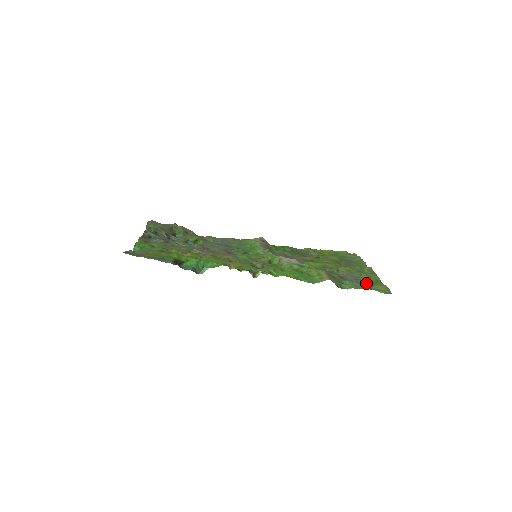
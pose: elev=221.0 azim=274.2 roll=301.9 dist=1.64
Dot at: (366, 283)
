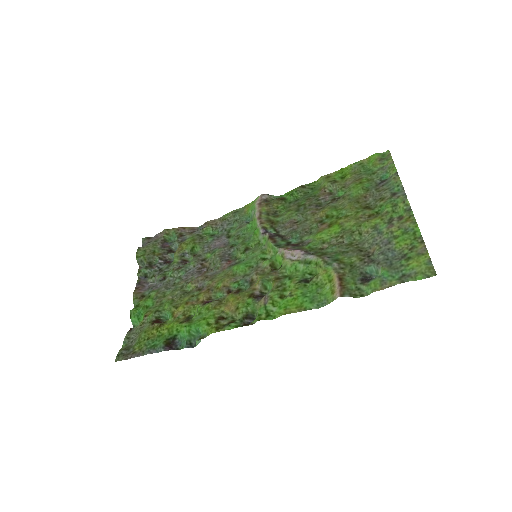
Dot at: (398, 256)
